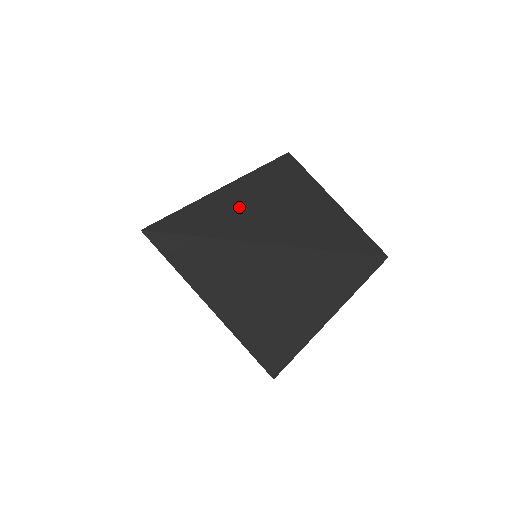
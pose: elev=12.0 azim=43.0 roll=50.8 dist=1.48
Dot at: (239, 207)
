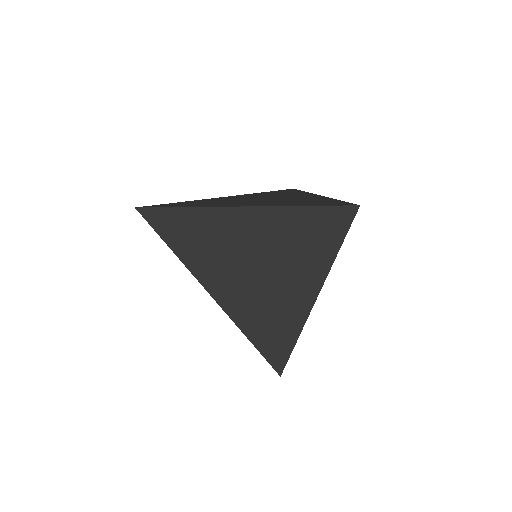
Dot at: (227, 200)
